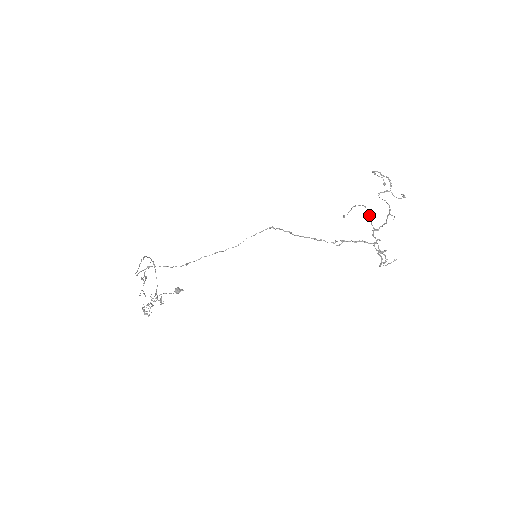
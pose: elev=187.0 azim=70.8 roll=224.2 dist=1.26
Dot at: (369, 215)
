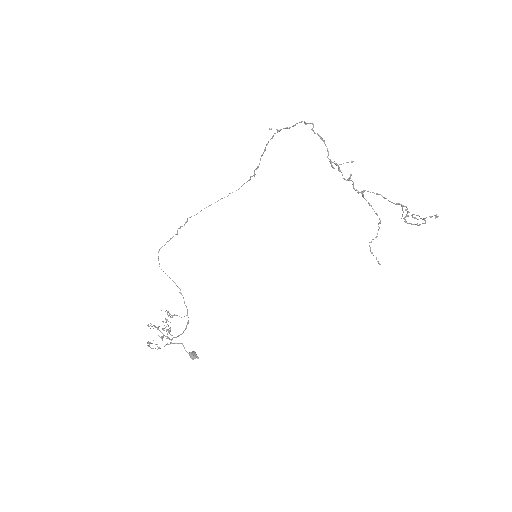
Dot at: occluded
